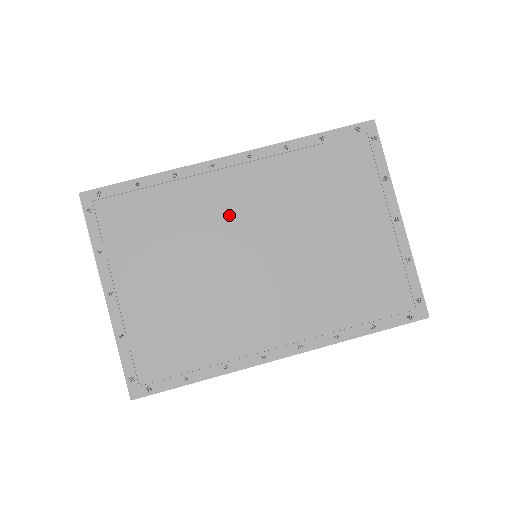
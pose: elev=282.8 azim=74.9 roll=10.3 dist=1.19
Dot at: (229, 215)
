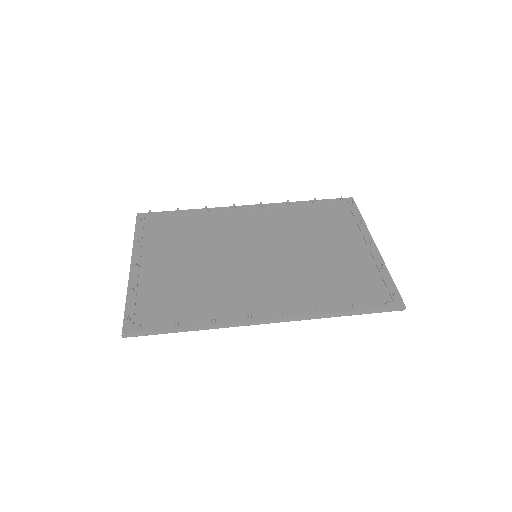
Dot at: (240, 232)
